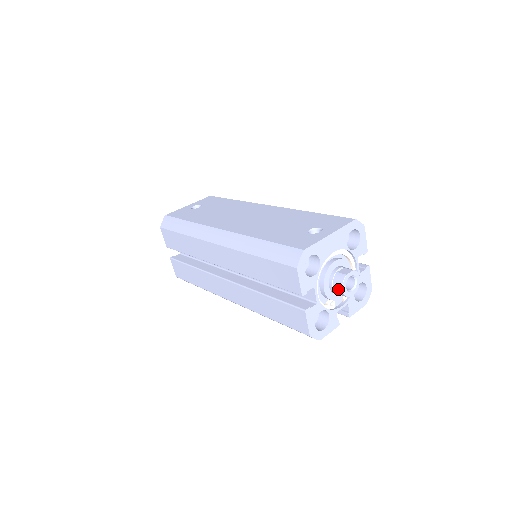
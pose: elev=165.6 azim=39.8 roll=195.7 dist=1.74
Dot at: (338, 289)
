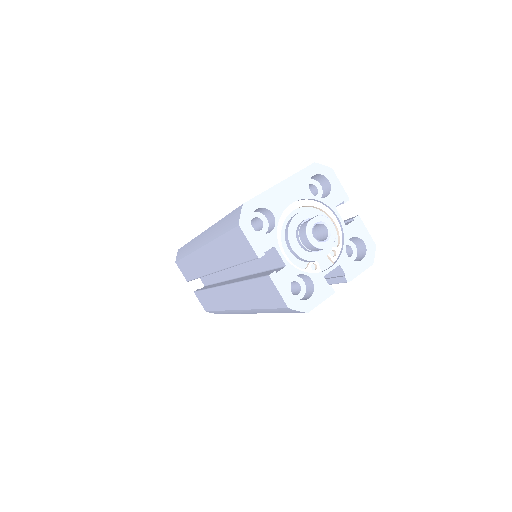
Dot at: (306, 242)
